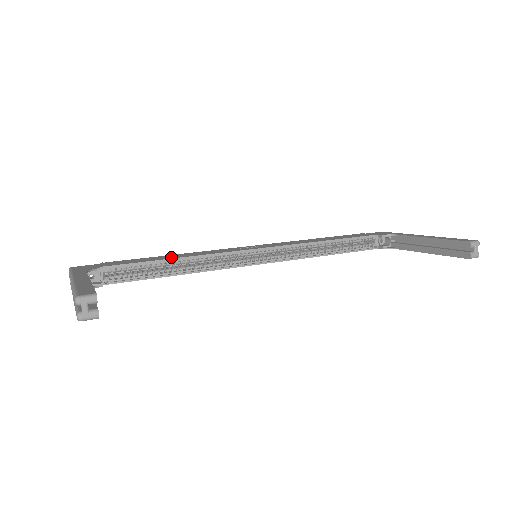
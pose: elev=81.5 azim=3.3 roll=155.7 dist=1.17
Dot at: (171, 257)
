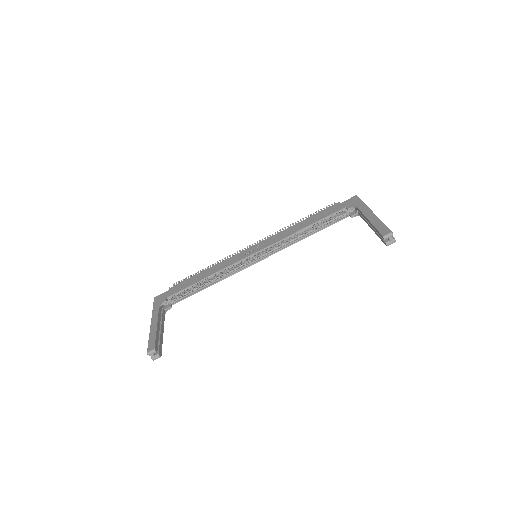
Dot at: (203, 276)
